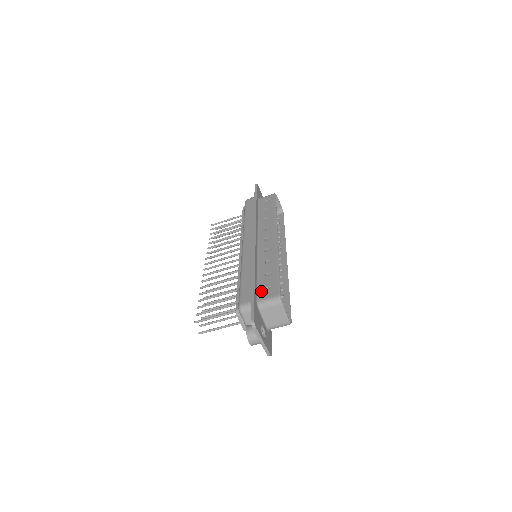
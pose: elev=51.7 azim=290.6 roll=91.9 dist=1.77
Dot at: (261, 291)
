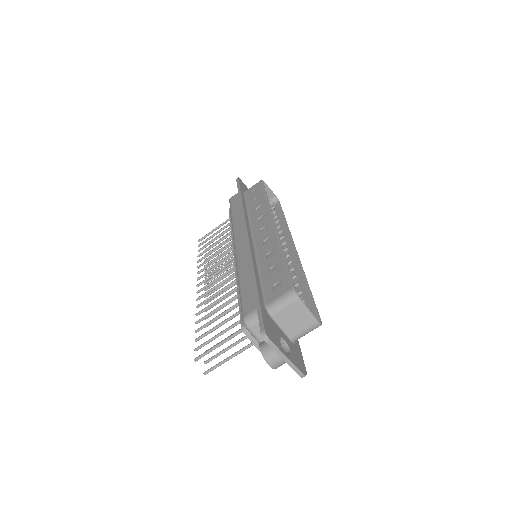
Dot at: (268, 291)
